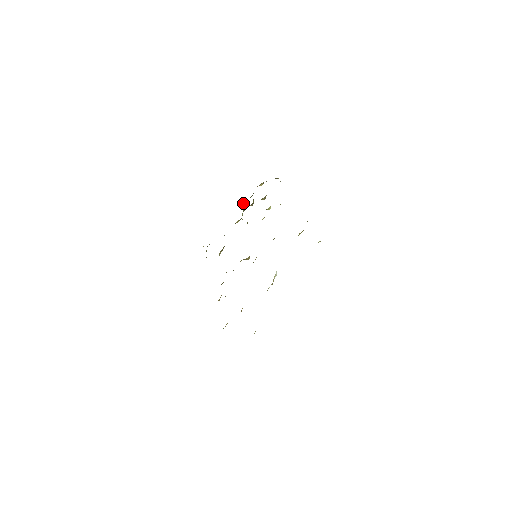
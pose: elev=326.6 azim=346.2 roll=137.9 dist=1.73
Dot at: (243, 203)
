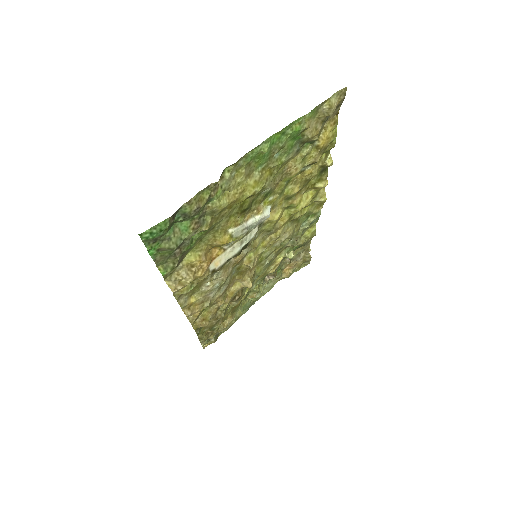
Dot at: (265, 285)
